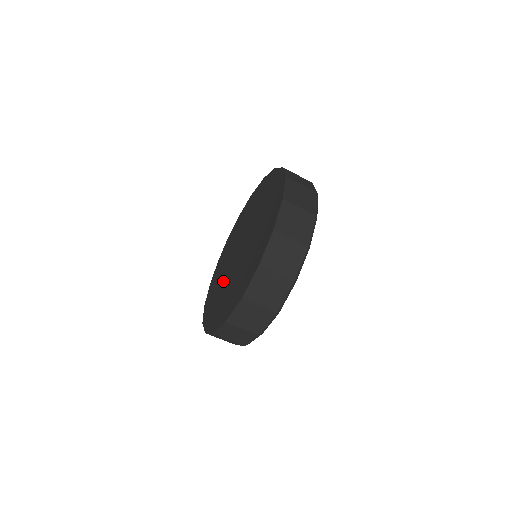
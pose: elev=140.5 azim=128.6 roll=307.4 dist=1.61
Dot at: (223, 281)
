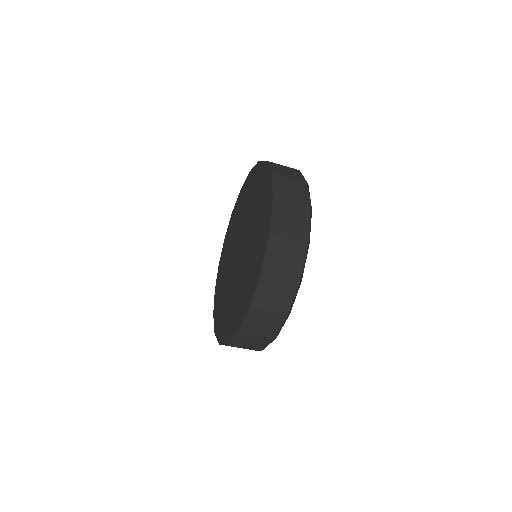
Dot at: (237, 285)
